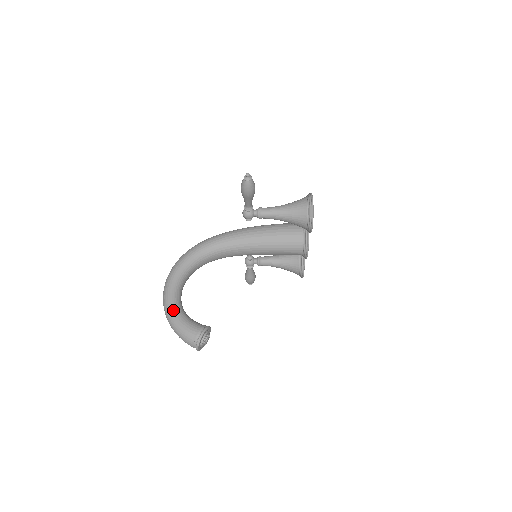
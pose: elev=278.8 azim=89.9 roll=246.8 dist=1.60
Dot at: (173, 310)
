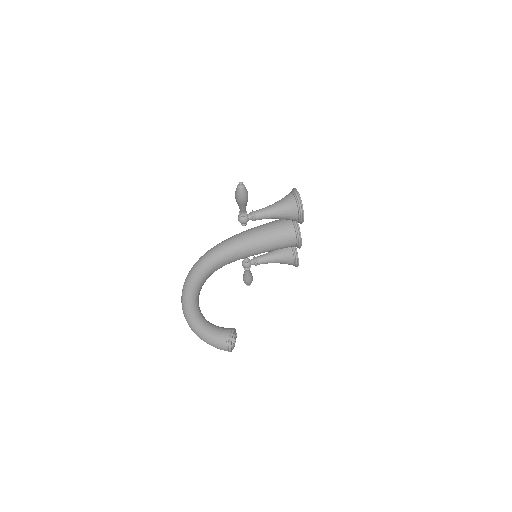
Dot at: (197, 322)
